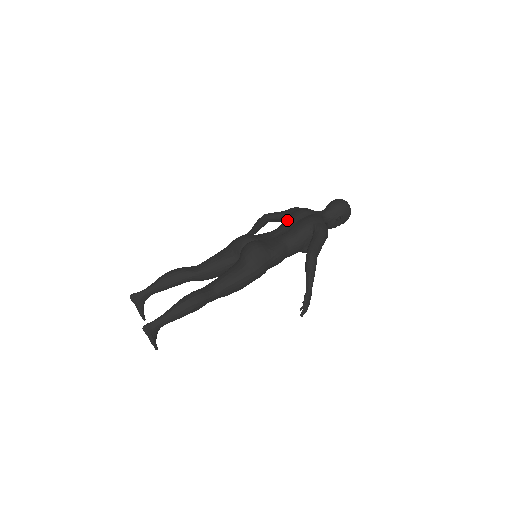
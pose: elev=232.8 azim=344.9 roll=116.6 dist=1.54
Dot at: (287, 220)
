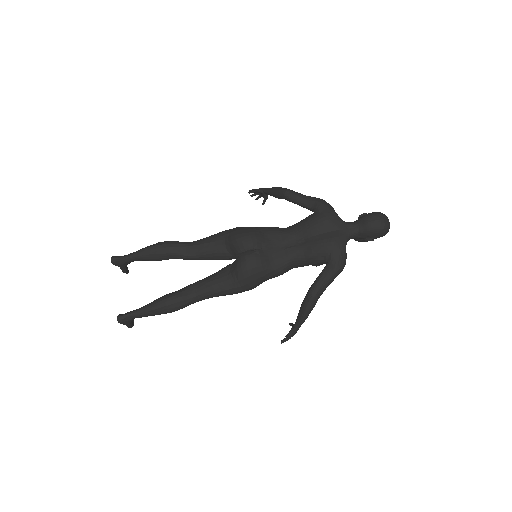
Dot at: (305, 226)
